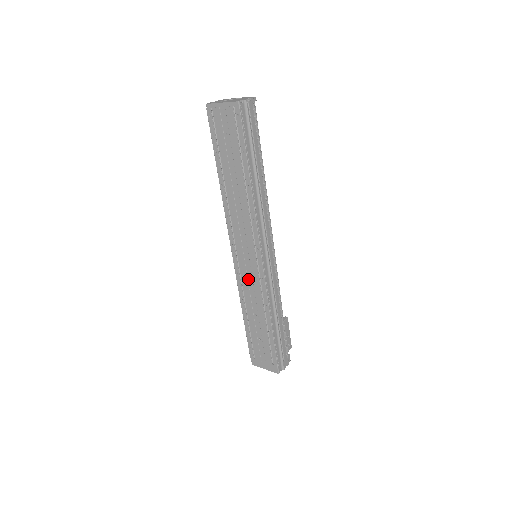
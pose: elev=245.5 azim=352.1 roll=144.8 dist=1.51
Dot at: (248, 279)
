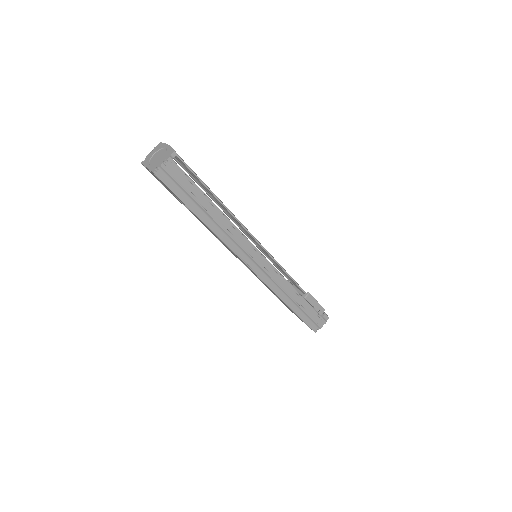
Dot at: (255, 275)
